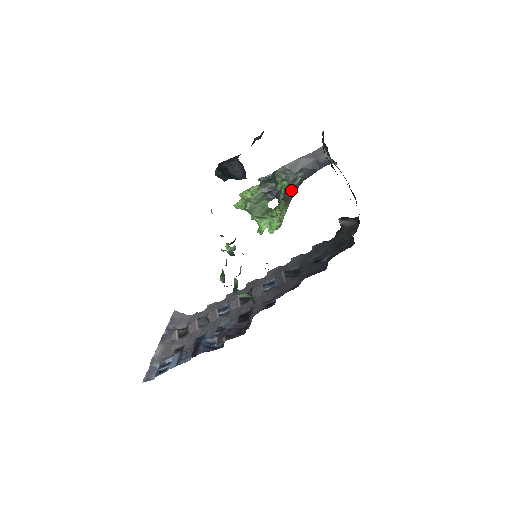
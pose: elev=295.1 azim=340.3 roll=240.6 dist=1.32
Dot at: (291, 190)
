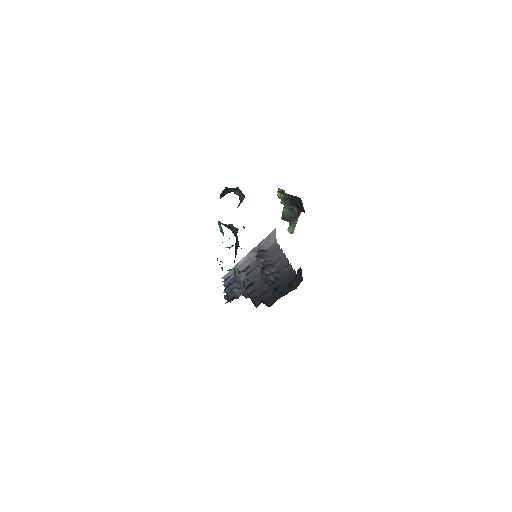
Dot at: (291, 215)
